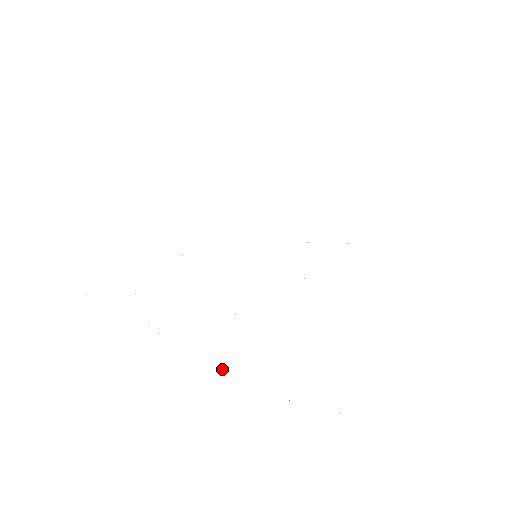
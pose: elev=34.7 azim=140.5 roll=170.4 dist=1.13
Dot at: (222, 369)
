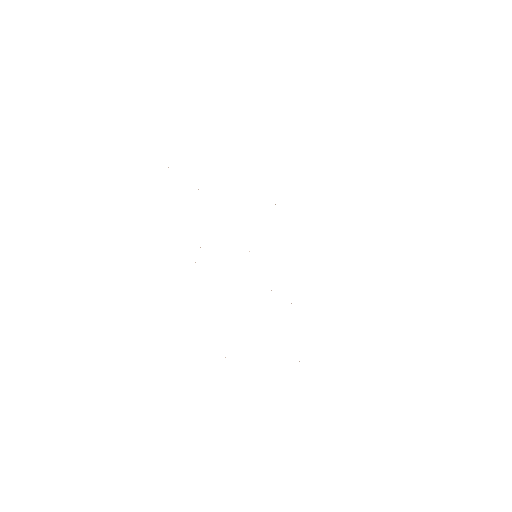
Dot at: occluded
